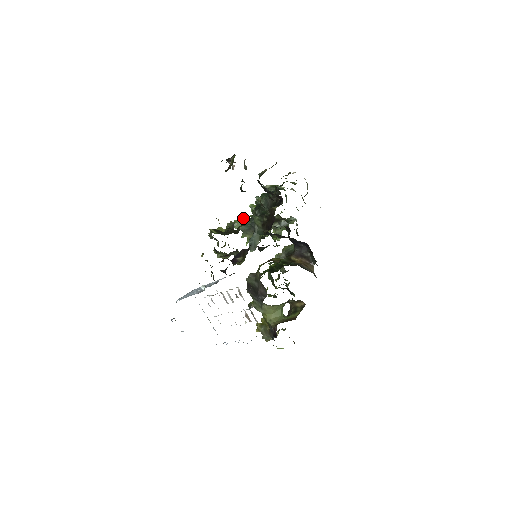
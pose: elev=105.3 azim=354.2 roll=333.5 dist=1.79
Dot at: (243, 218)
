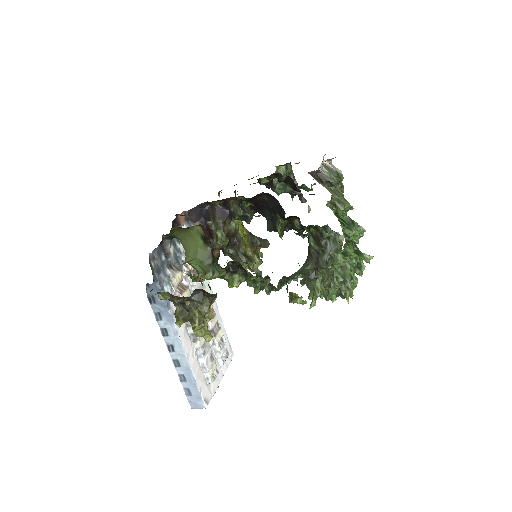
Dot at: occluded
